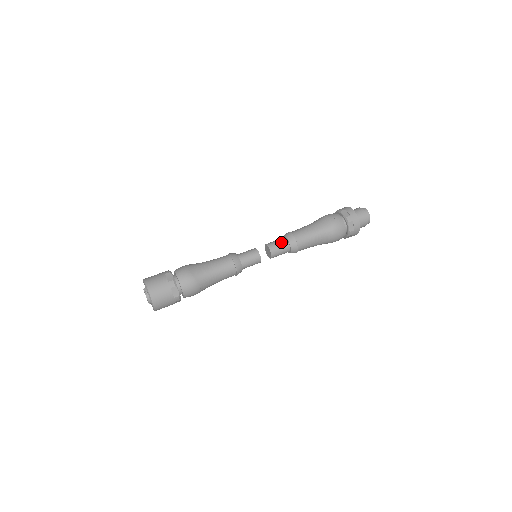
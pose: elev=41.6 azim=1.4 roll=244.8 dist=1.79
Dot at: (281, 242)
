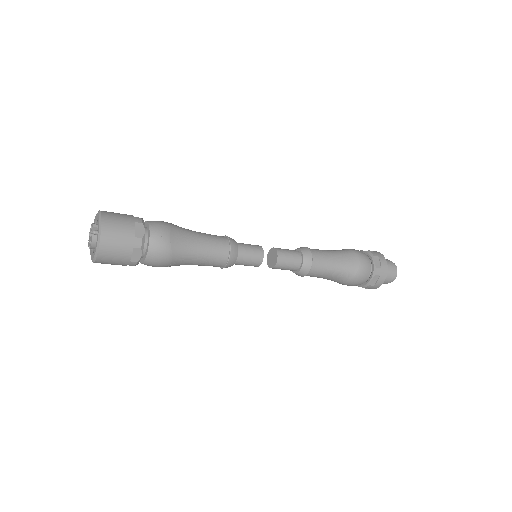
Dot at: (294, 256)
